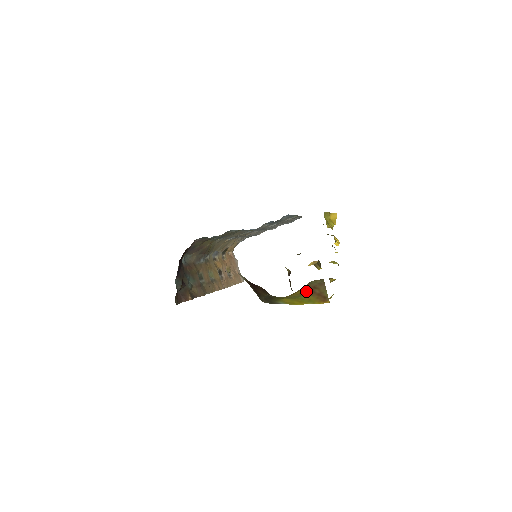
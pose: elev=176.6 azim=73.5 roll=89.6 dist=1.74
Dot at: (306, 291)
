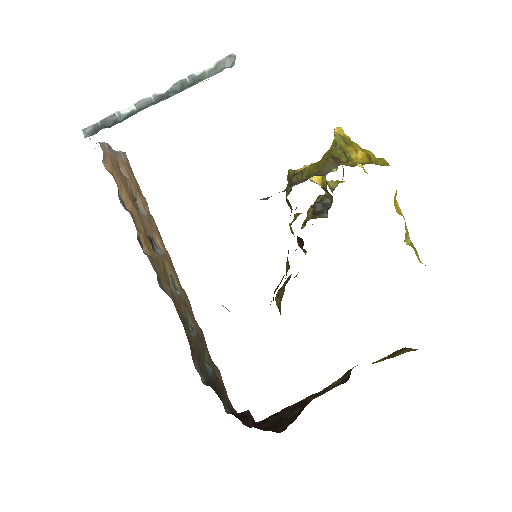
Dot at: occluded
